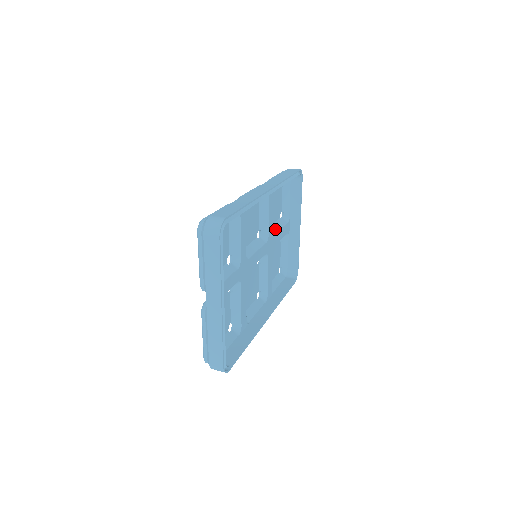
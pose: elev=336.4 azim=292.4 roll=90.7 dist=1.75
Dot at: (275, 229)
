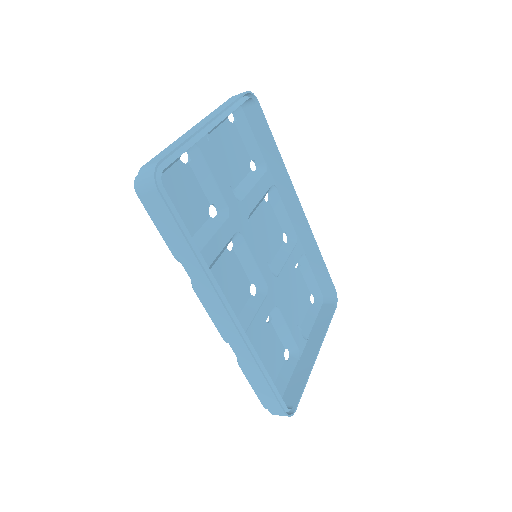
Dot at: occluded
